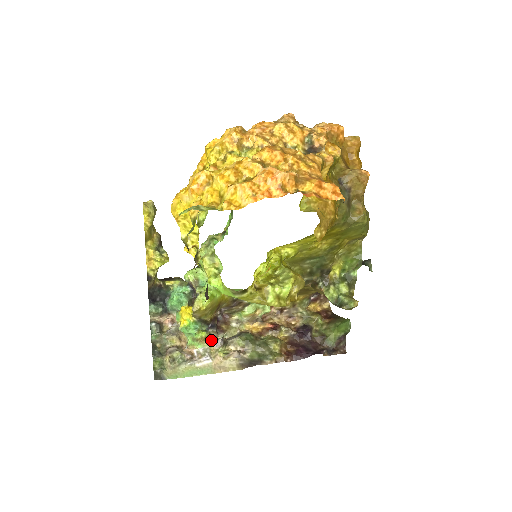
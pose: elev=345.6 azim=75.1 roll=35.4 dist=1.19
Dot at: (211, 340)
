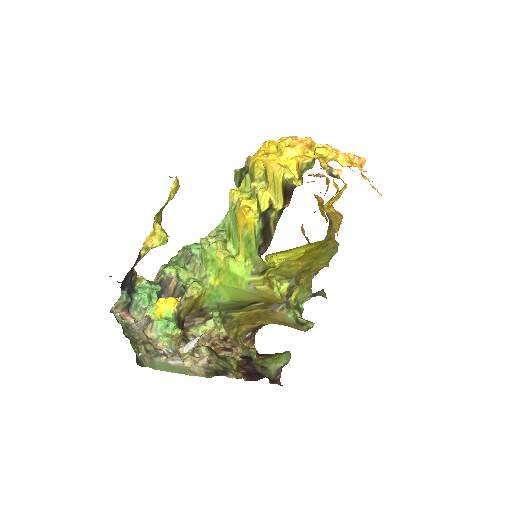
Dot at: (177, 344)
